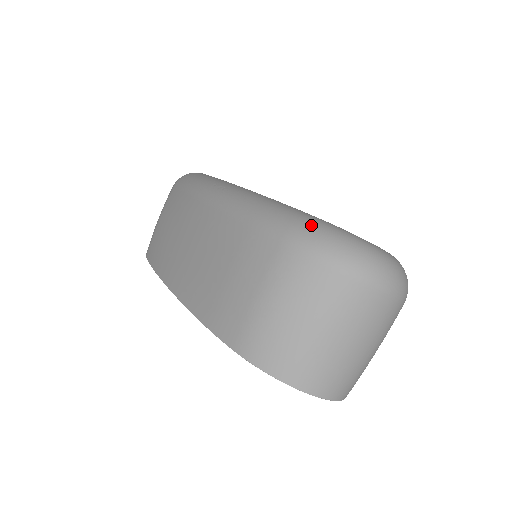
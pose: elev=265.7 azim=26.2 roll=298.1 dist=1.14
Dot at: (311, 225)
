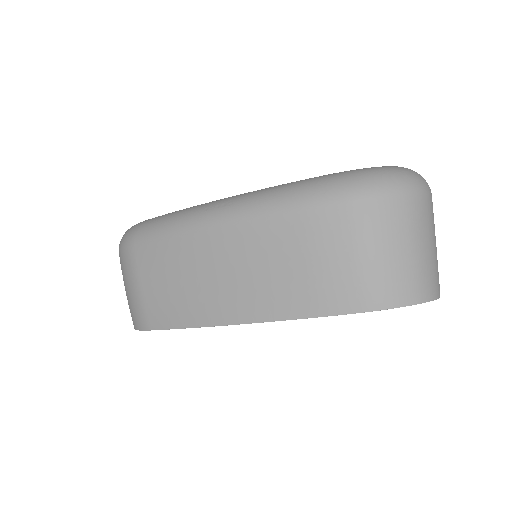
Dot at: (355, 176)
